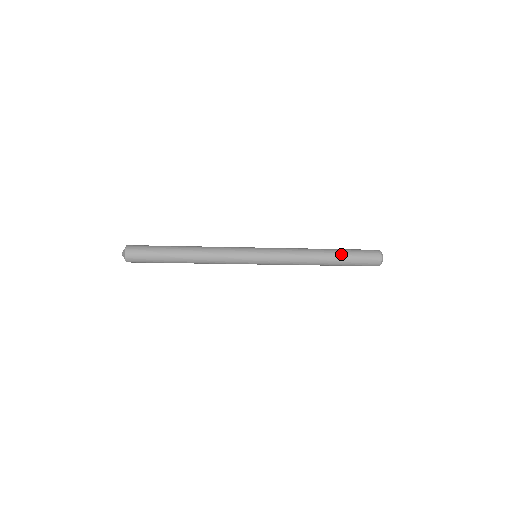
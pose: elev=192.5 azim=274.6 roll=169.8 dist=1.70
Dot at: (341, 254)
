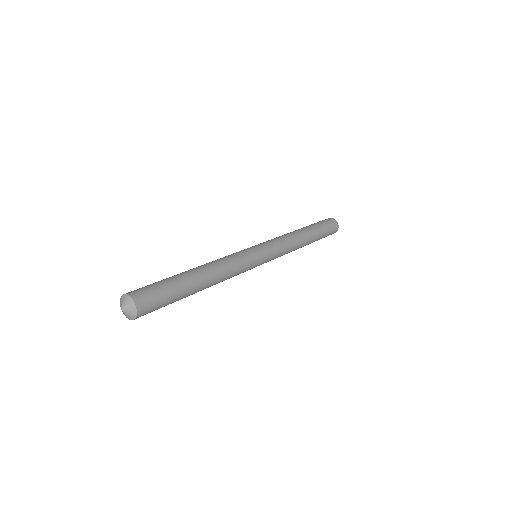
Dot at: (318, 236)
